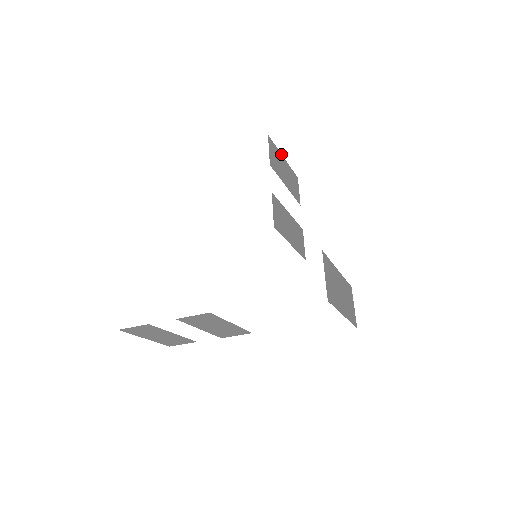
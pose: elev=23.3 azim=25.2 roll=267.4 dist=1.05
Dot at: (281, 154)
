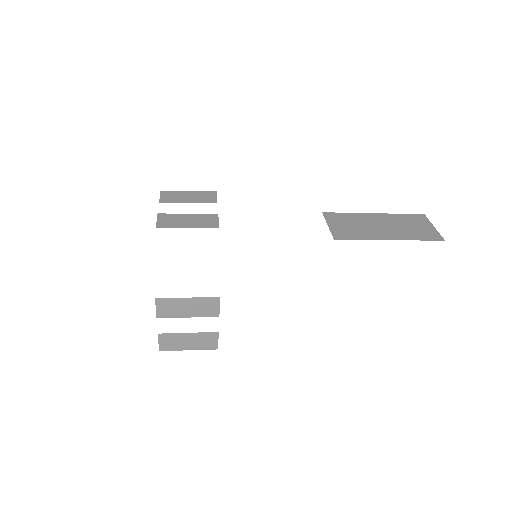
Dot at: (184, 191)
